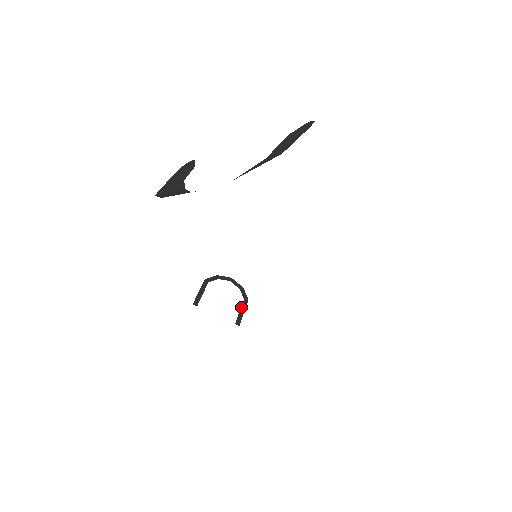
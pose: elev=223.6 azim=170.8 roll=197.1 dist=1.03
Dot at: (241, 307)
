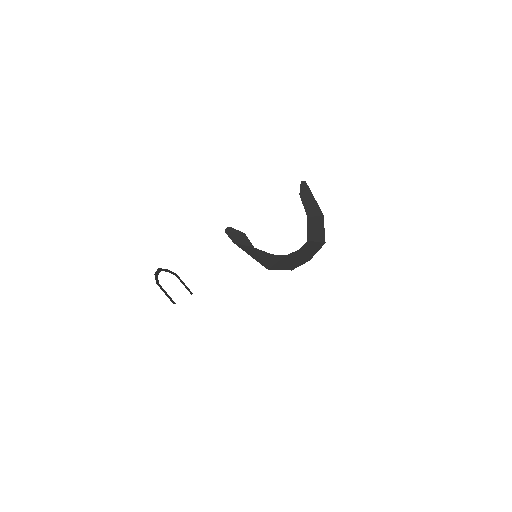
Dot at: (181, 282)
